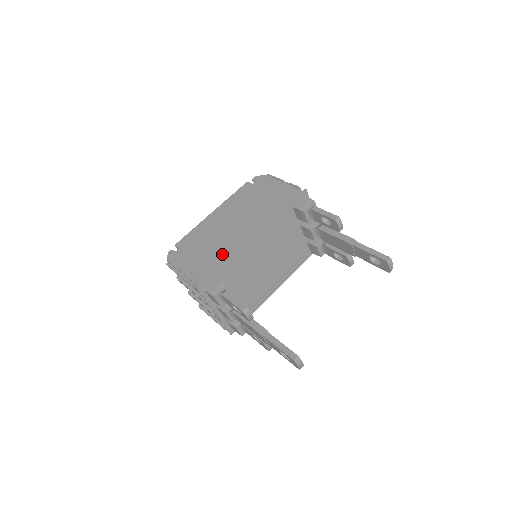
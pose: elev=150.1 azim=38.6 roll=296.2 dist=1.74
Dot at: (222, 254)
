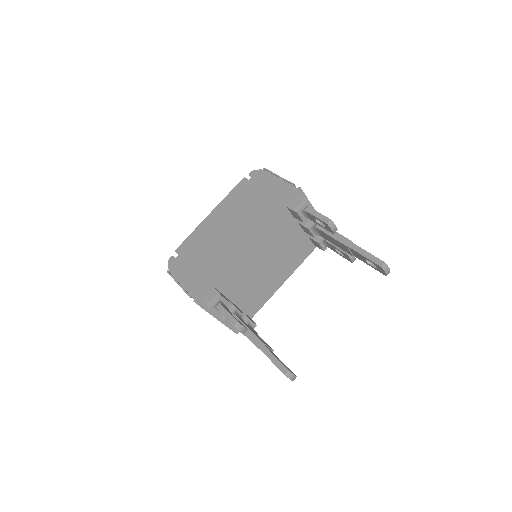
Dot at: (217, 262)
